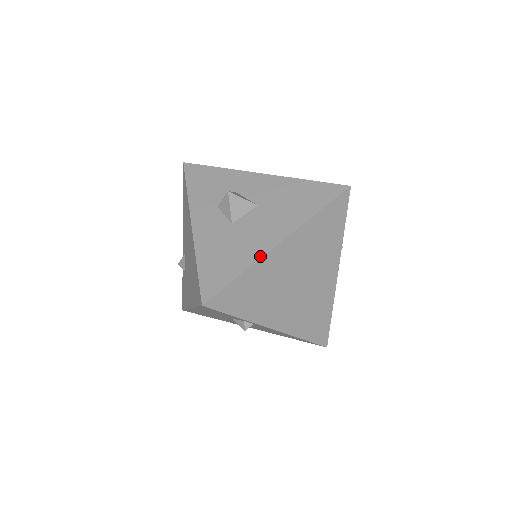
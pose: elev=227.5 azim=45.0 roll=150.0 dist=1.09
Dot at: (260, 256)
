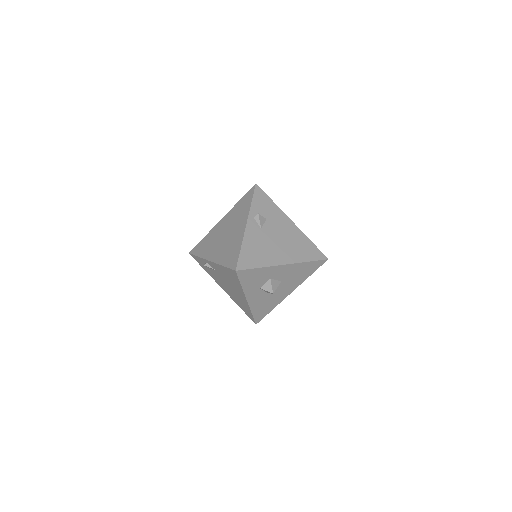
Dot at: (281, 301)
